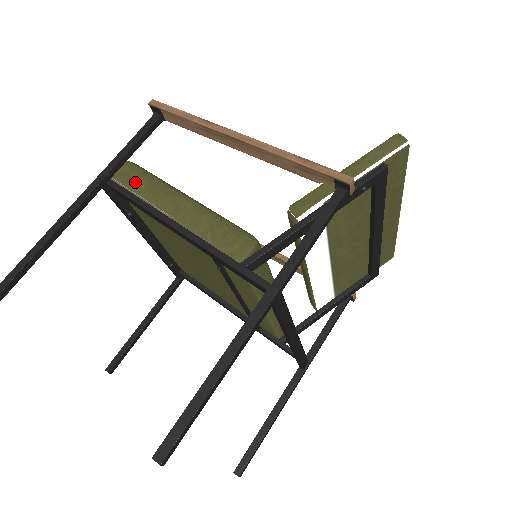
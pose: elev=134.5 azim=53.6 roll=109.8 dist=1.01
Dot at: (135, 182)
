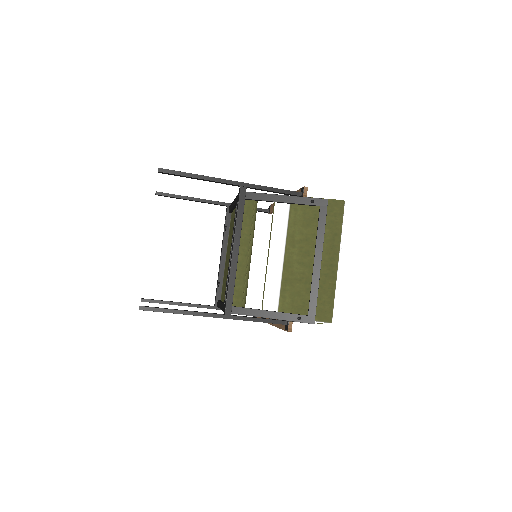
Dot at: occluded
